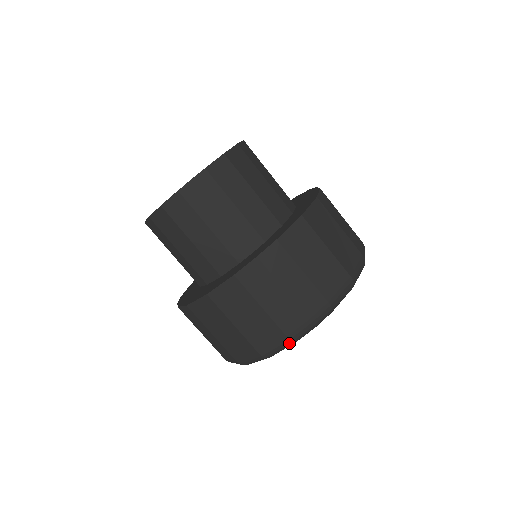
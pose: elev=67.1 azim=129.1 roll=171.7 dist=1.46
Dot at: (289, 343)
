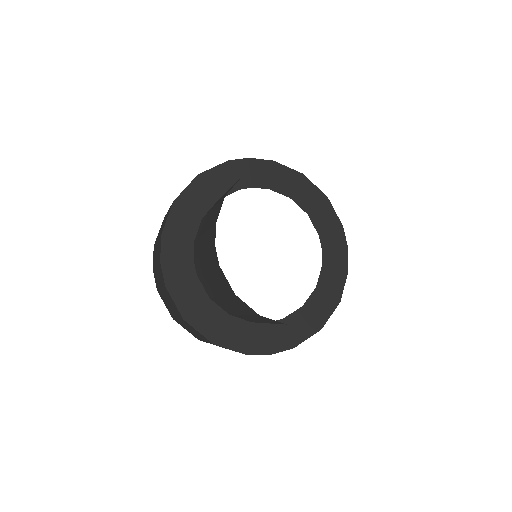
Dot at: occluded
